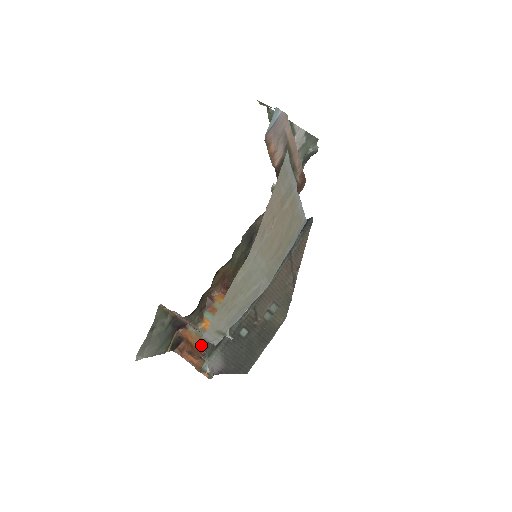
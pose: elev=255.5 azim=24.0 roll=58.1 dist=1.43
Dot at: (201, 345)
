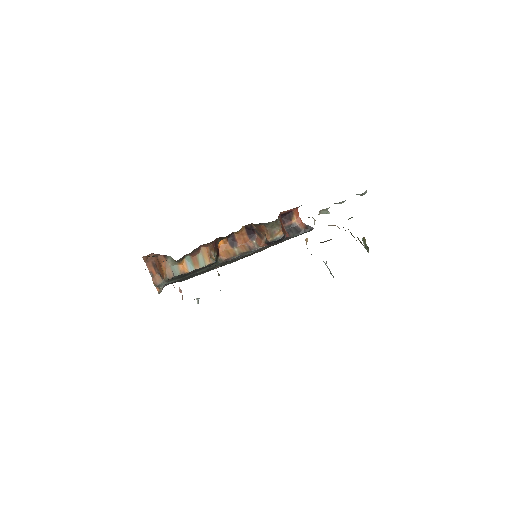
Dot at: occluded
